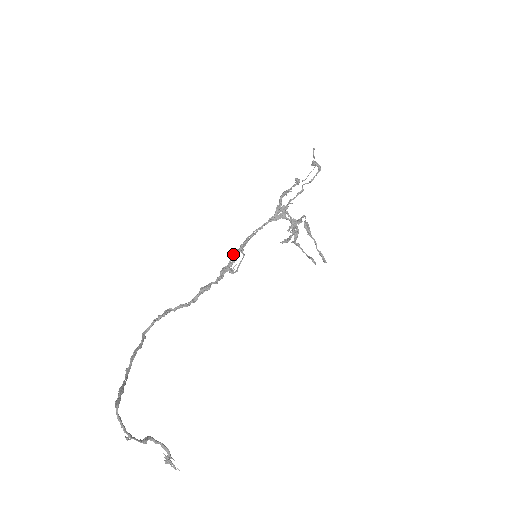
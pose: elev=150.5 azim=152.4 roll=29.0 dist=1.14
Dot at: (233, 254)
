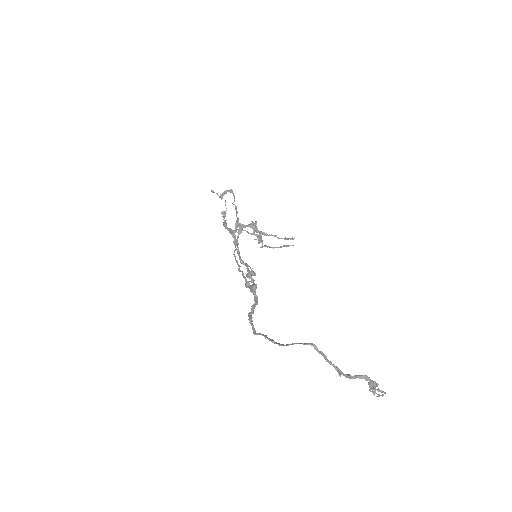
Dot at: occluded
